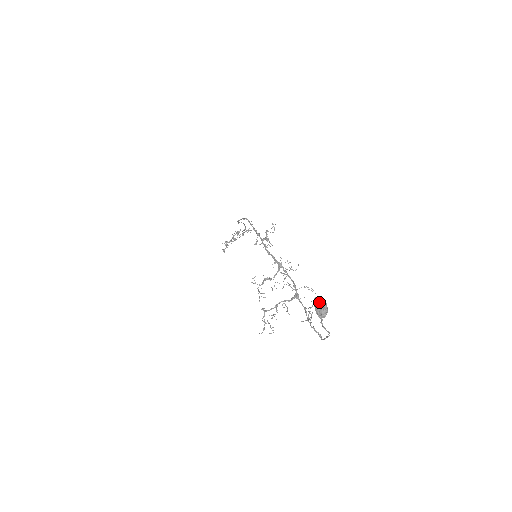
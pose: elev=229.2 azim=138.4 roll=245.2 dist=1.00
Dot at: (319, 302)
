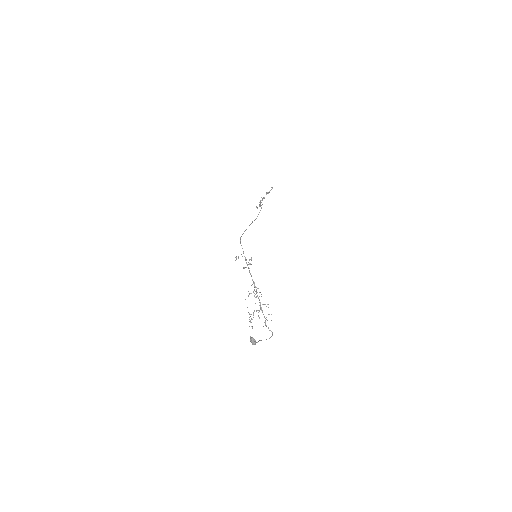
Dot at: (251, 340)
